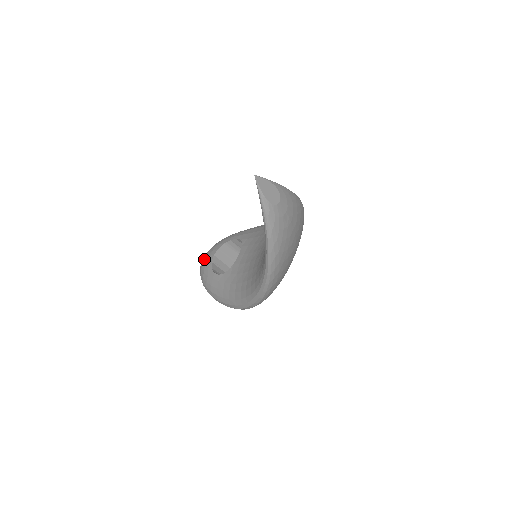
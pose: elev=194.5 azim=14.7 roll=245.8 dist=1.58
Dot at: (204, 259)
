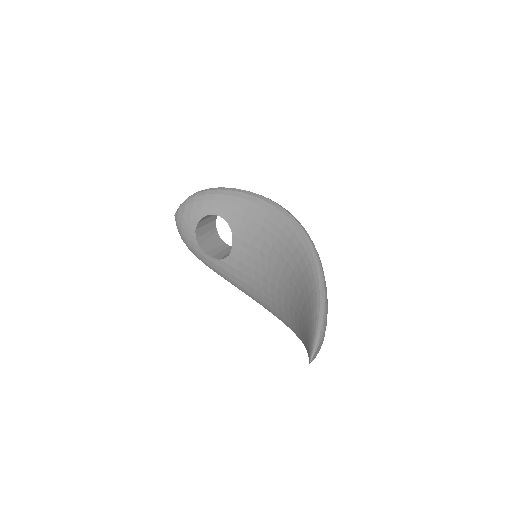
Dot at: (181, 227)
